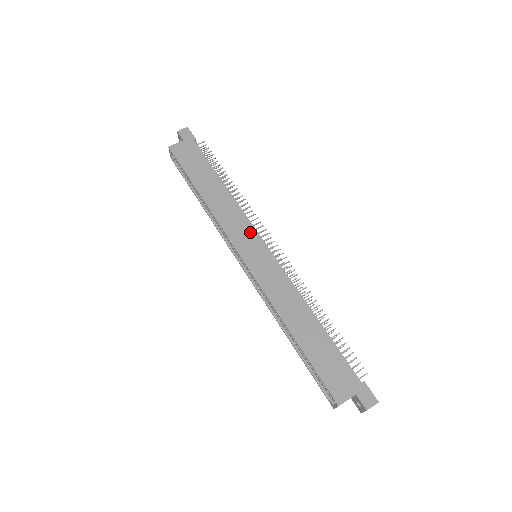
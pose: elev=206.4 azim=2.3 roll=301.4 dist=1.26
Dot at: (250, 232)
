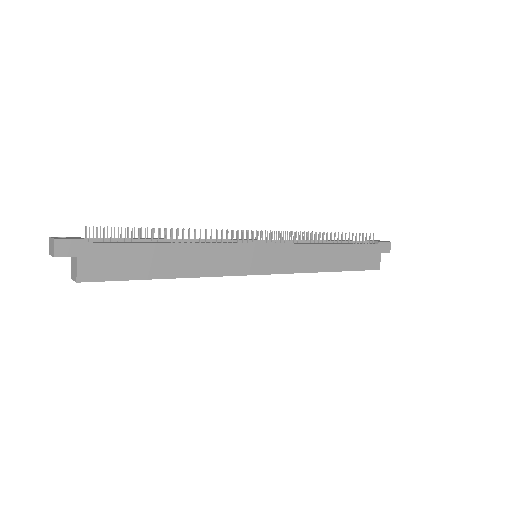
Dot at: (242, 251)
